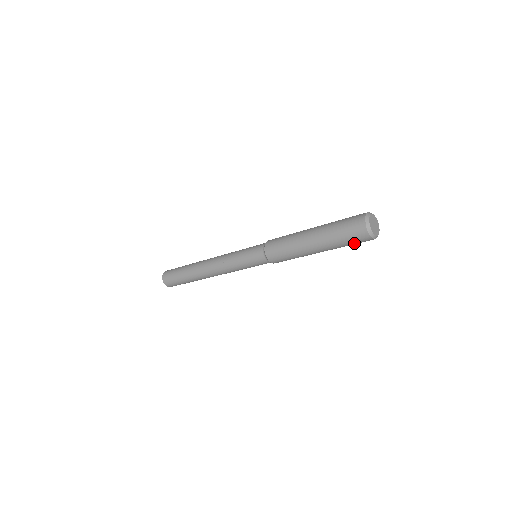
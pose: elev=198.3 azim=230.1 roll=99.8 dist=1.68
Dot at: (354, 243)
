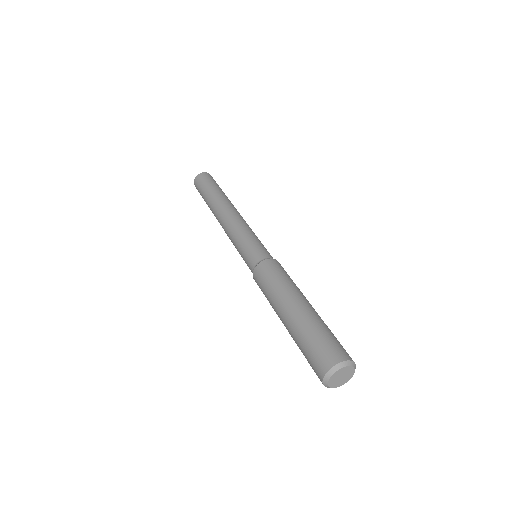
Dot at: occluded
